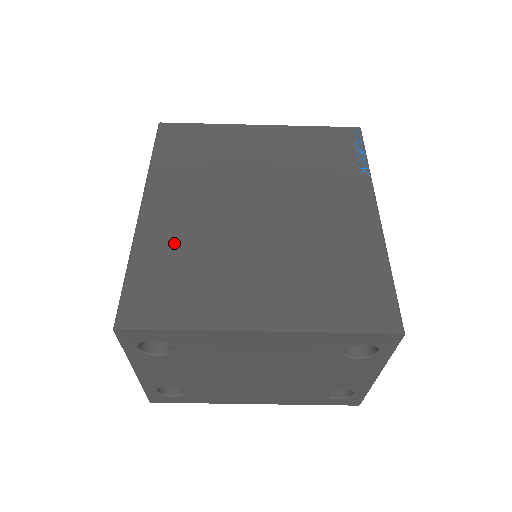
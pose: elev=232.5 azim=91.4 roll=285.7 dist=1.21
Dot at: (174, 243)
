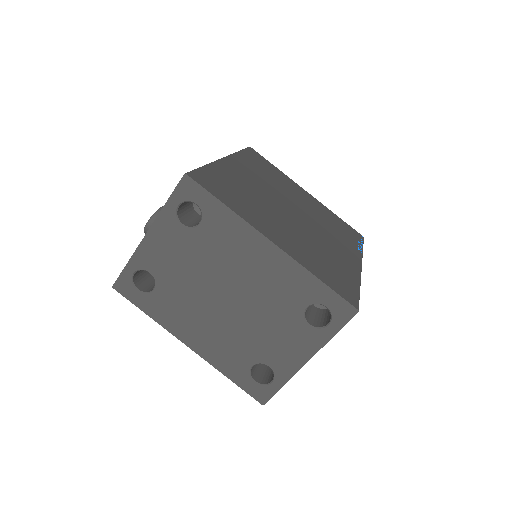
Dot at: (237, 181)
